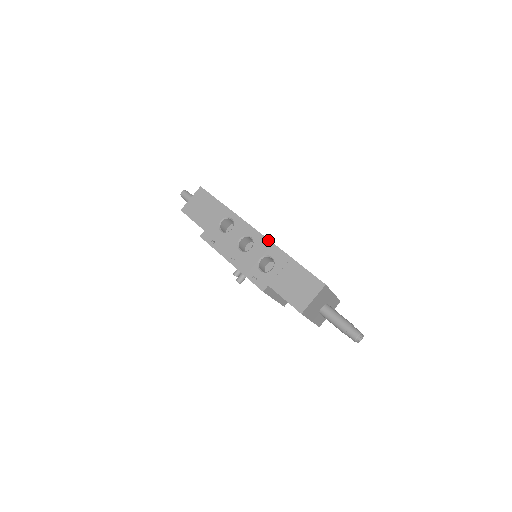
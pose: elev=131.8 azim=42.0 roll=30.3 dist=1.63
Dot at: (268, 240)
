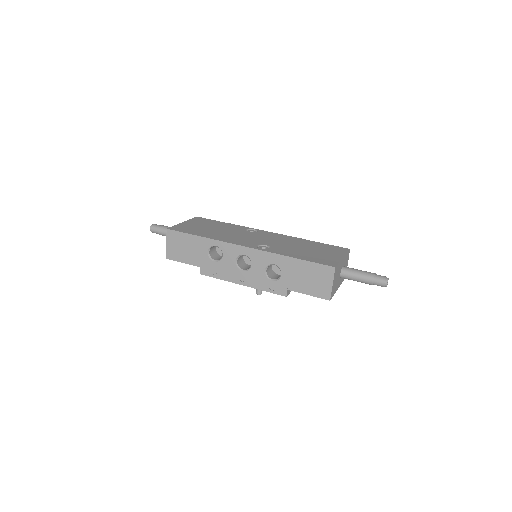
Dot at: (261, 251)
